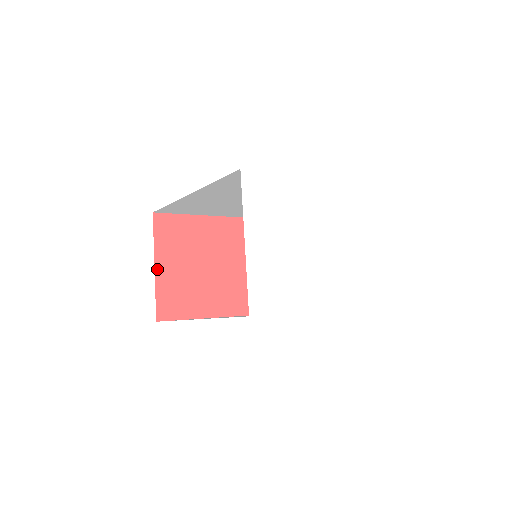
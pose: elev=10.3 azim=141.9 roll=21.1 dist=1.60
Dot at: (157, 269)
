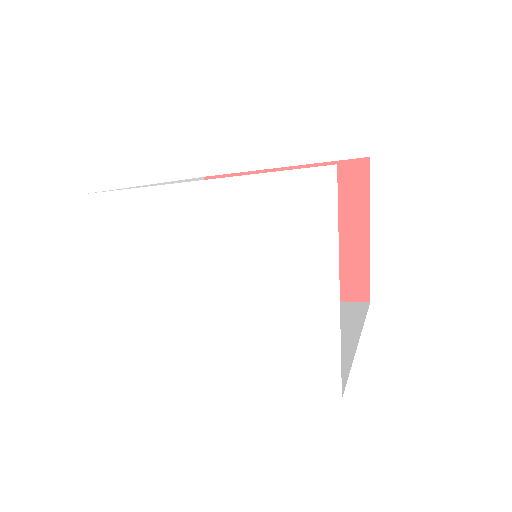
Dot at: occluded
